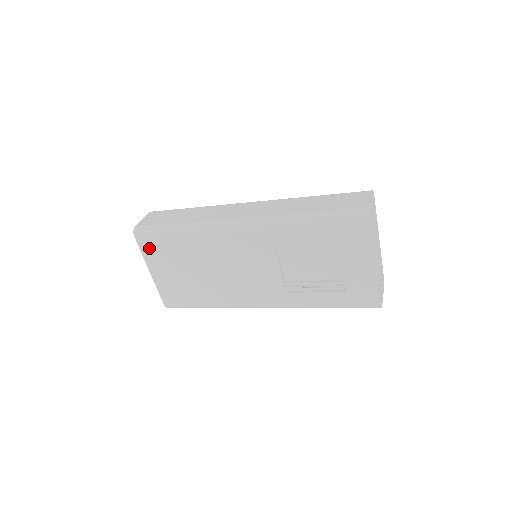
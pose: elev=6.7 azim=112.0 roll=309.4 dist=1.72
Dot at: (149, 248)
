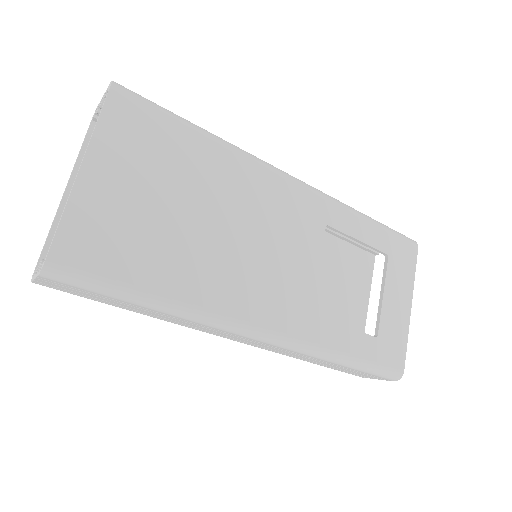
Dot at: (124, 124)
